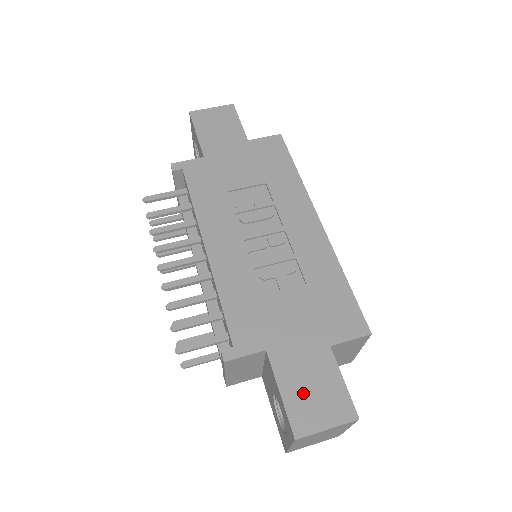
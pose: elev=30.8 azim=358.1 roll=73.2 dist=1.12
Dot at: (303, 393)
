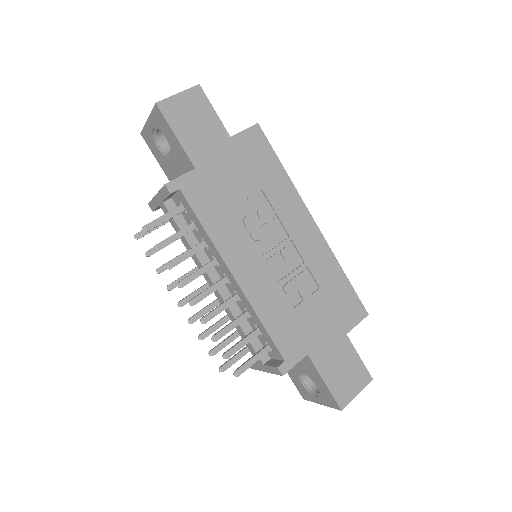
Dot at: (339, 377)
